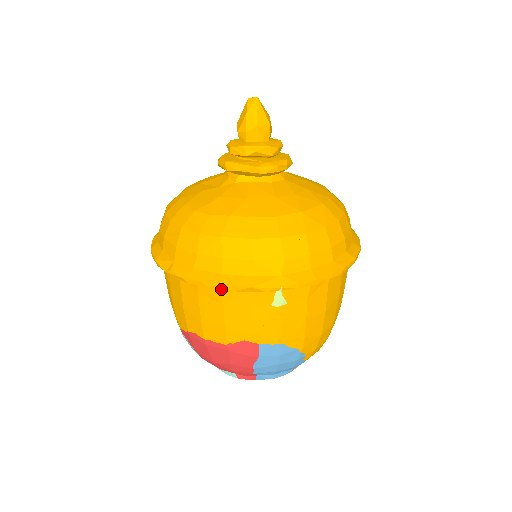
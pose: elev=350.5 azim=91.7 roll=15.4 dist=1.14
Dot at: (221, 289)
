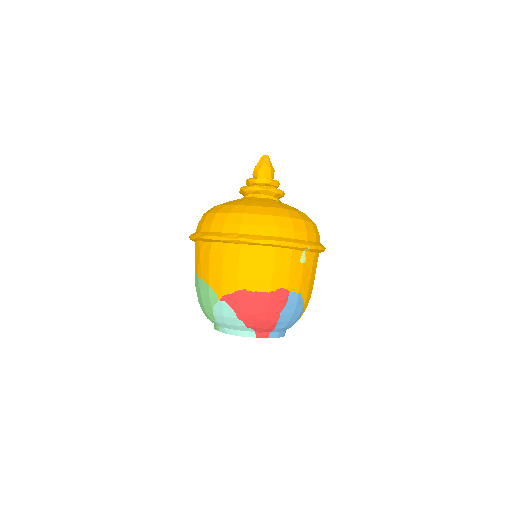
Dot at: (279, 245)
